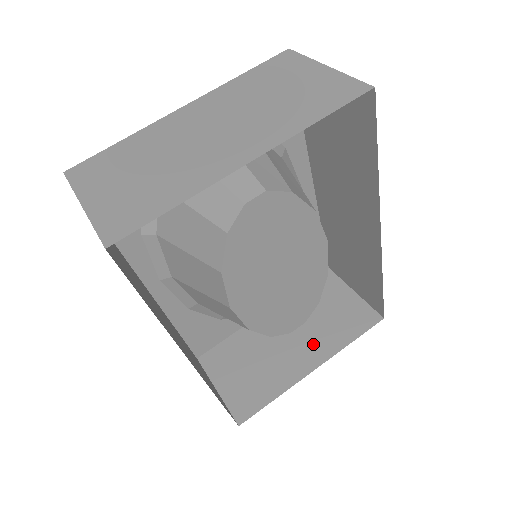
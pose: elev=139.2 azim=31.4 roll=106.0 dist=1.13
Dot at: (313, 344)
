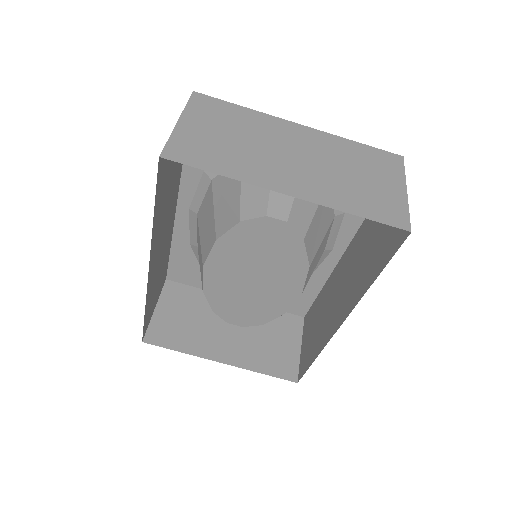
Dot at: (239, 348)
